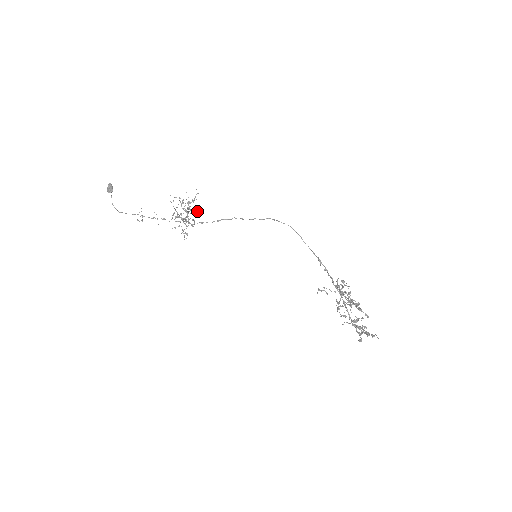
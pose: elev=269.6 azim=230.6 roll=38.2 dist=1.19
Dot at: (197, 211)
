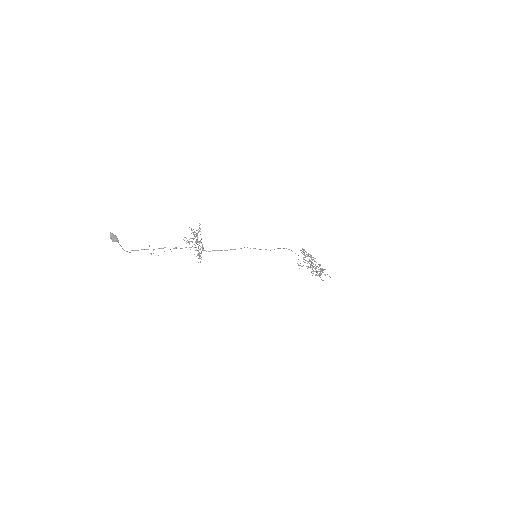
Dot at: occluded
